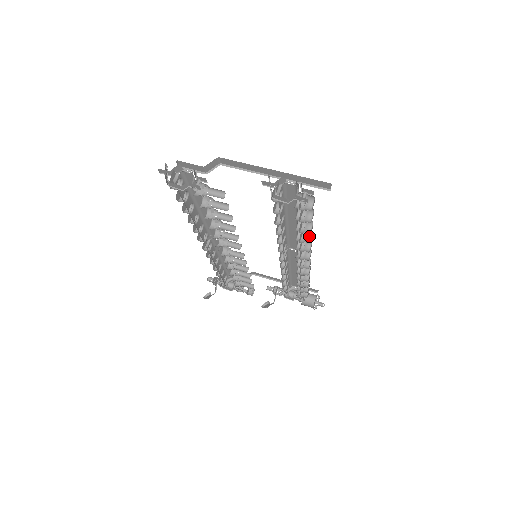
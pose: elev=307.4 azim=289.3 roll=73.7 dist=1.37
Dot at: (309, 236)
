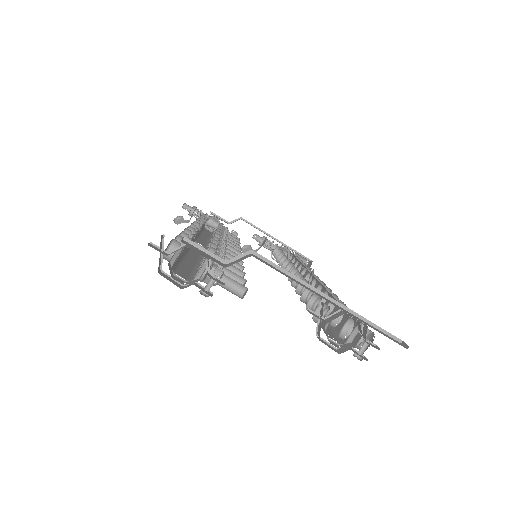
Dot at: occluded
